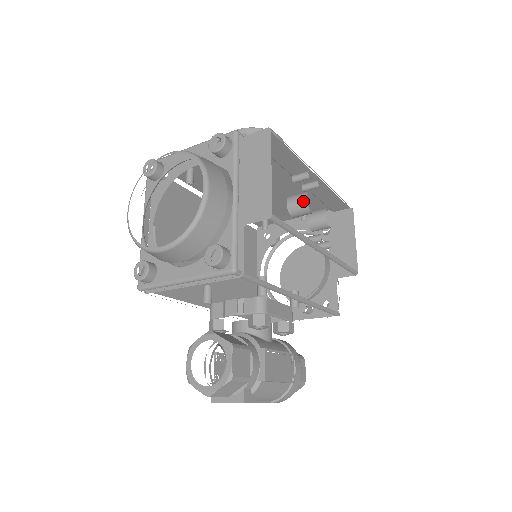
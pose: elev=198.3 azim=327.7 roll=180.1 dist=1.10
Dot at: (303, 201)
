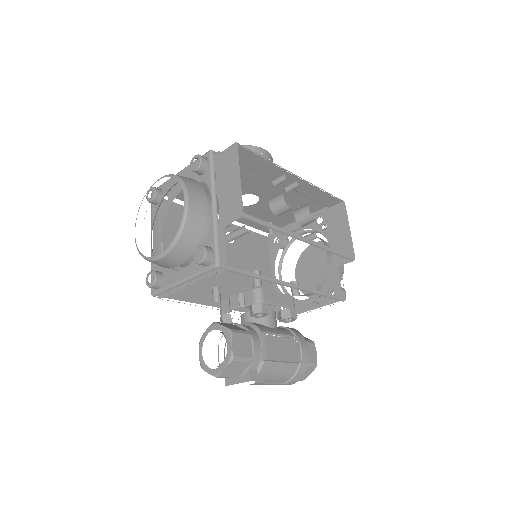
Dot at: (281, 200)
